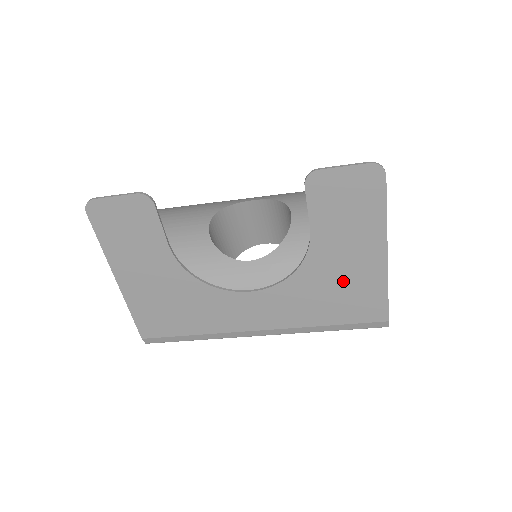
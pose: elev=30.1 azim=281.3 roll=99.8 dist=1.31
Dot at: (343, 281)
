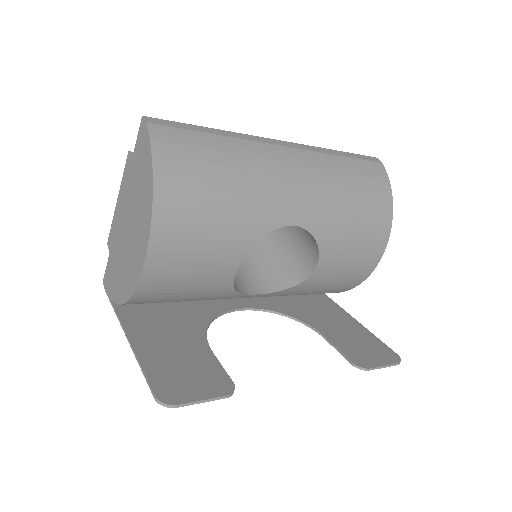
Dot at: (309, 307)
